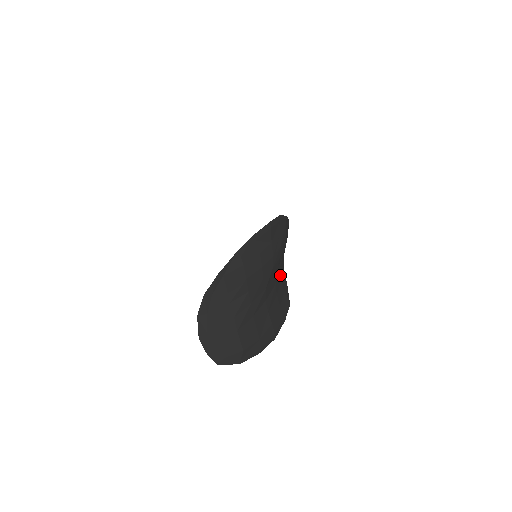
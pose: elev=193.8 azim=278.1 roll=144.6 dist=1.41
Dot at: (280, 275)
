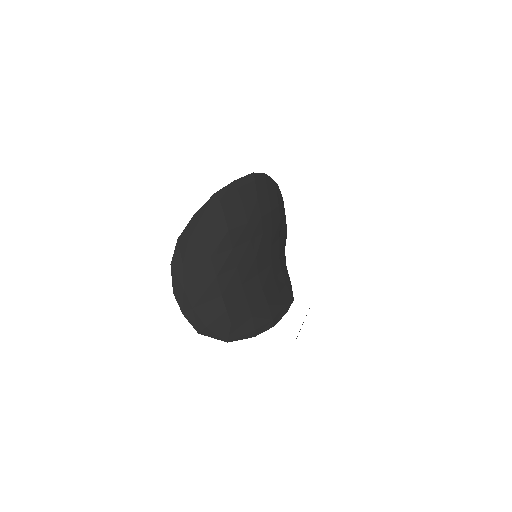
Dot at: (279, 262)
